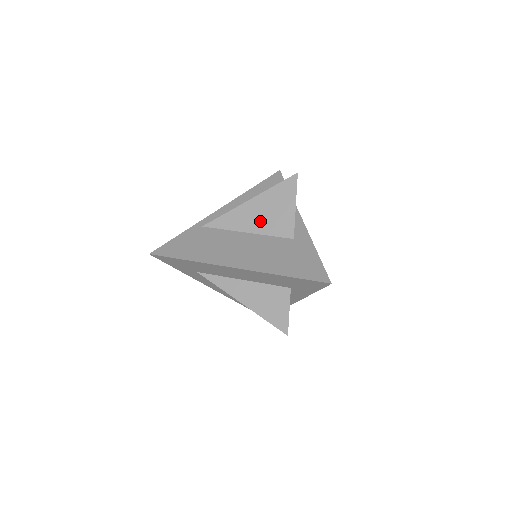
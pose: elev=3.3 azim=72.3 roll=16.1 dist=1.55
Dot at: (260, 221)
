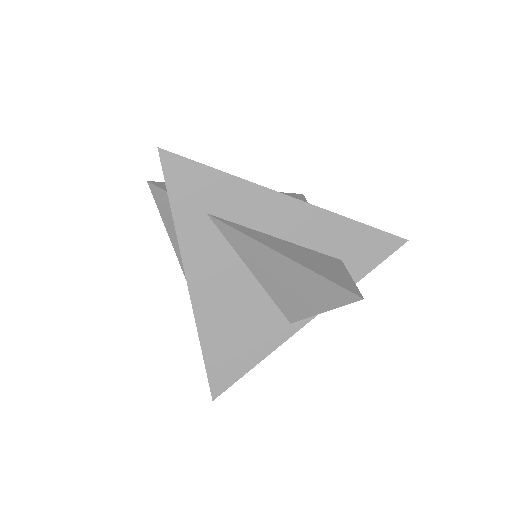
Dot at: occluded
